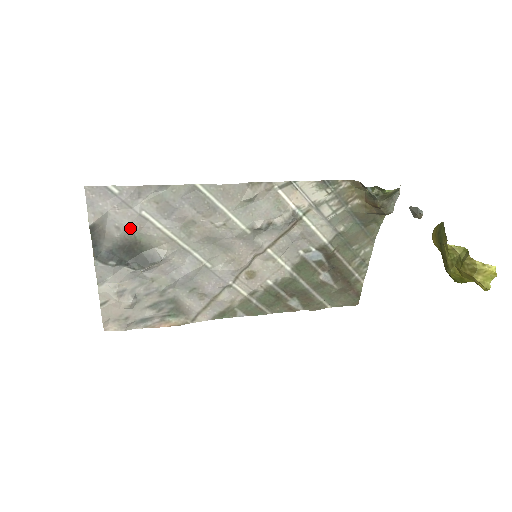
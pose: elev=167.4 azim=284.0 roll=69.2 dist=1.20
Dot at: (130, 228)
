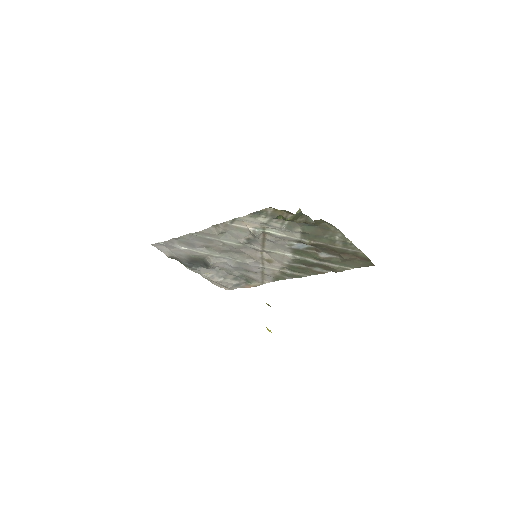
Dot at: (185, 254)
